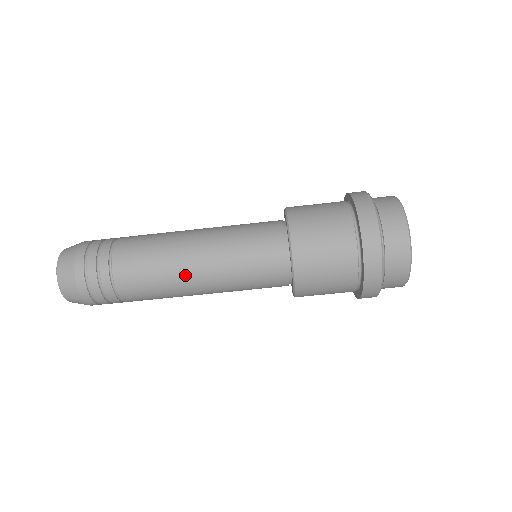
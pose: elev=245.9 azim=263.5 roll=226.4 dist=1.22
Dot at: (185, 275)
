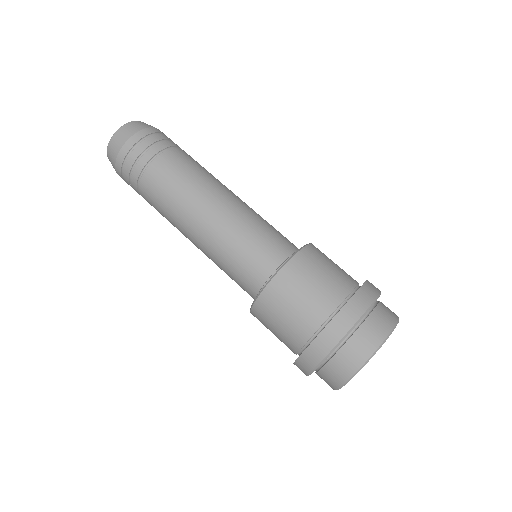
Dot at: (217, 191)
